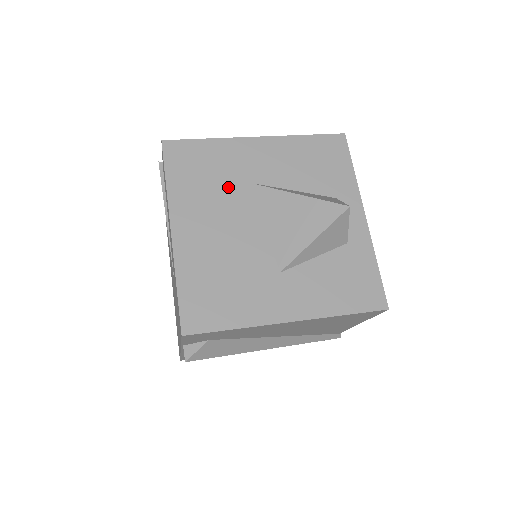
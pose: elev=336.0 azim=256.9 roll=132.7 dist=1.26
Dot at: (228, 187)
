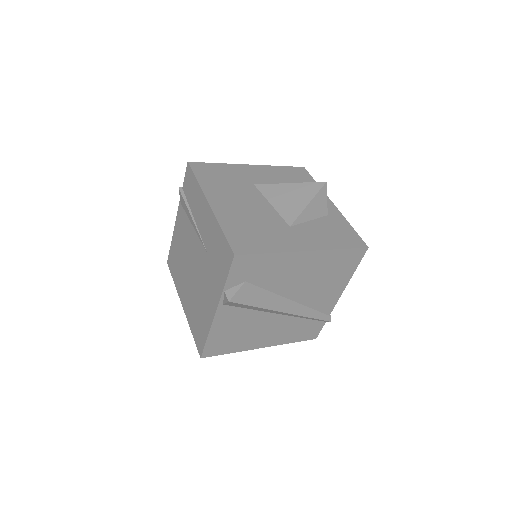
Dot at: (240, 185)
